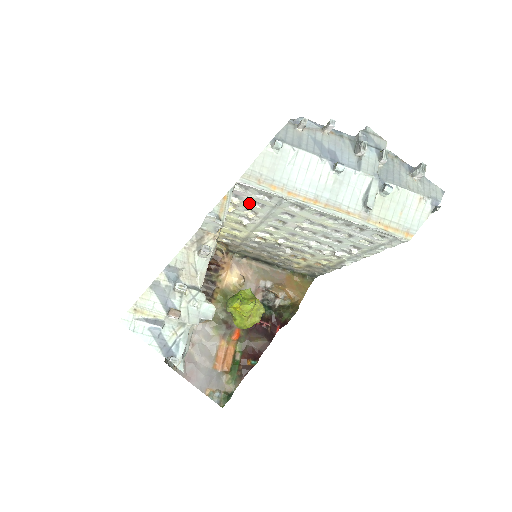
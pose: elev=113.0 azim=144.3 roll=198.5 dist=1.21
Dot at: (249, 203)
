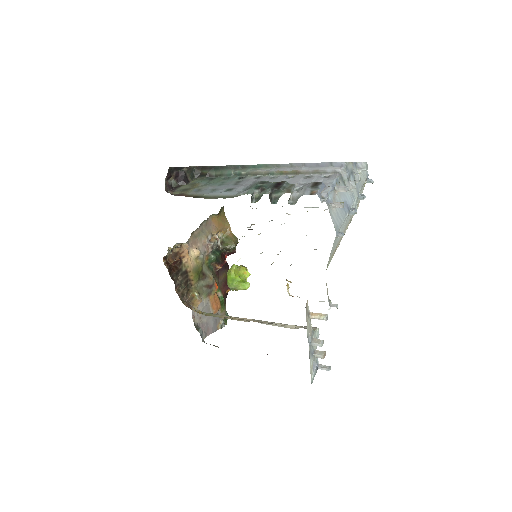
Dot at: occluded
